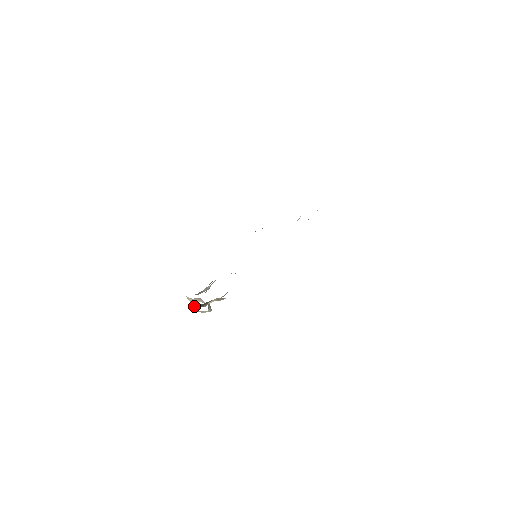
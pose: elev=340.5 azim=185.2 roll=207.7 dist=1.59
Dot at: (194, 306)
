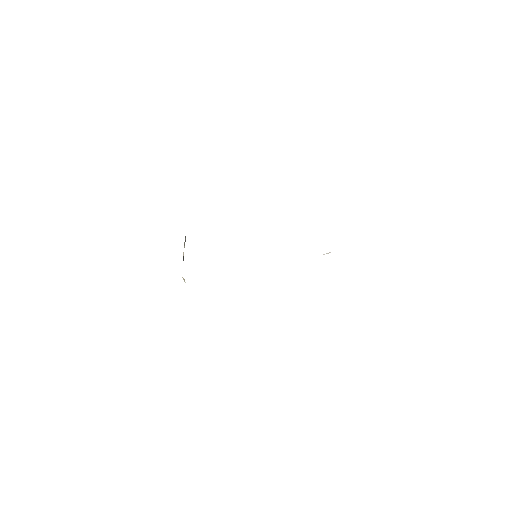
Dot at: (185, 239)
